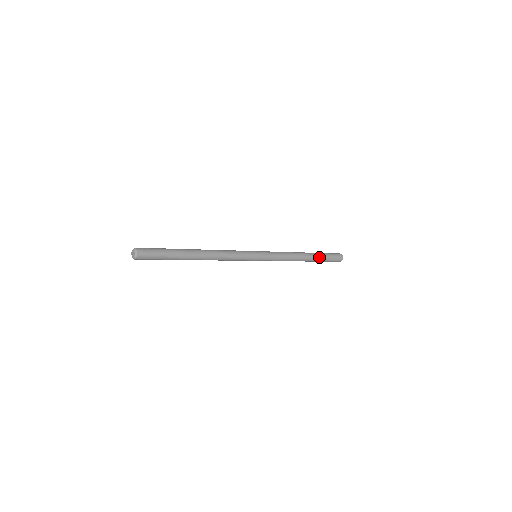
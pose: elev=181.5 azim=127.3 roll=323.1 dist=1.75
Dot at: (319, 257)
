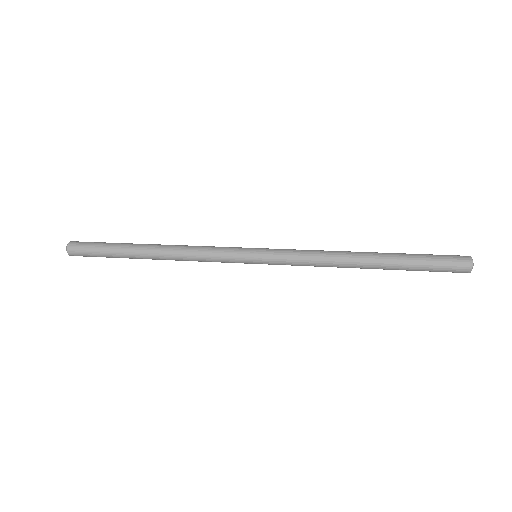
Dot at: (398, 269)
